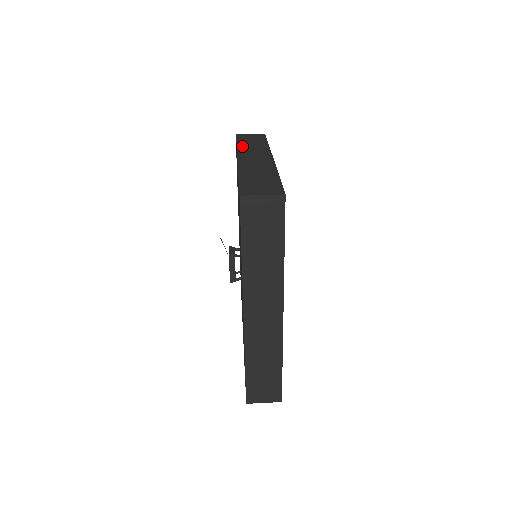
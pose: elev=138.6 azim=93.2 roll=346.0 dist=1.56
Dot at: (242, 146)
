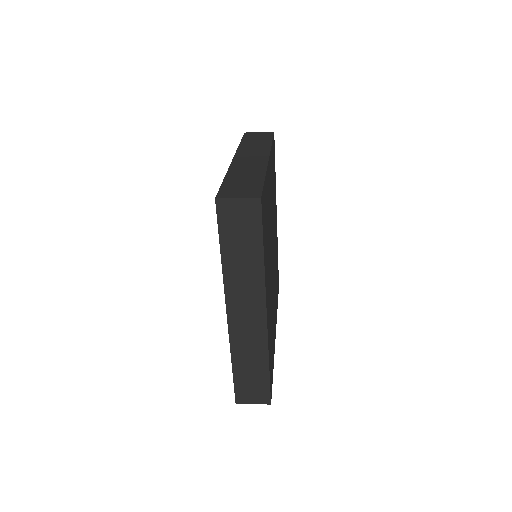
Dot at: (244, 145)
